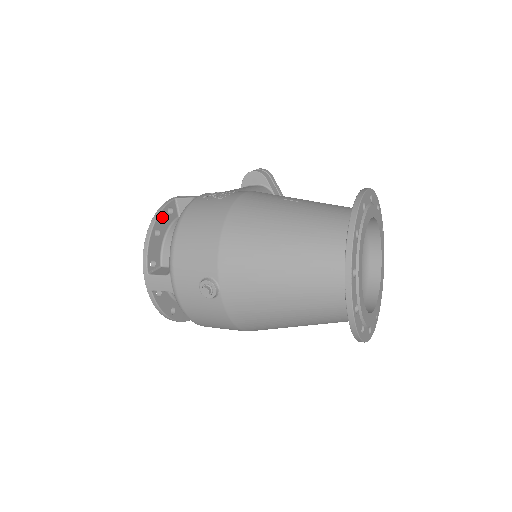
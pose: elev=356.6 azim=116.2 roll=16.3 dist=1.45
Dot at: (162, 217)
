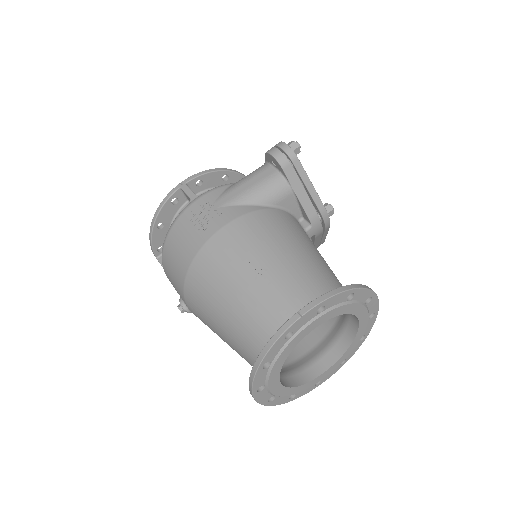
Dot at: (164, 211)
